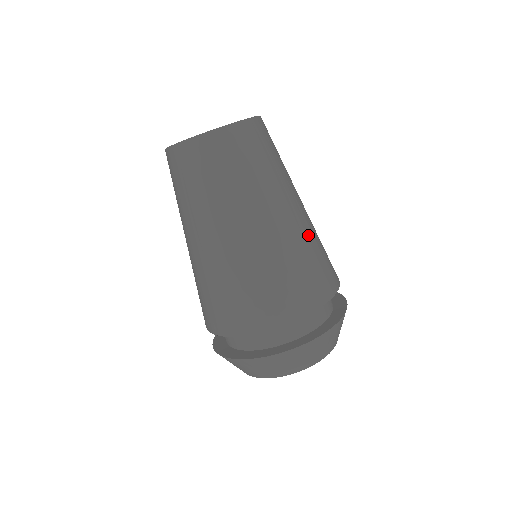
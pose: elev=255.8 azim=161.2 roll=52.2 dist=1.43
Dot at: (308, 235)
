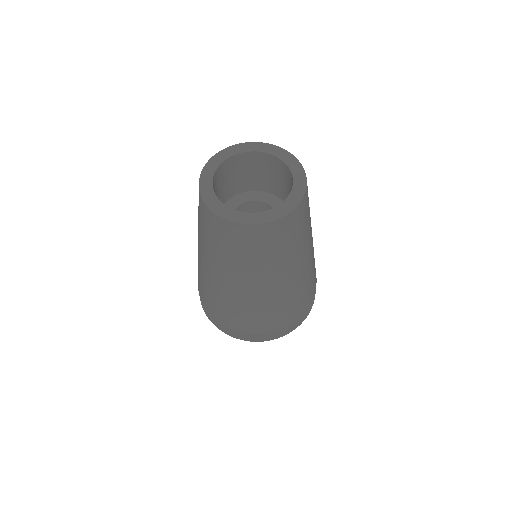
Dot at: occluded
